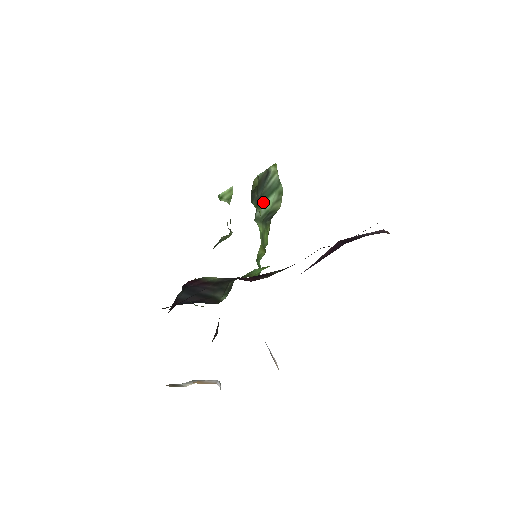
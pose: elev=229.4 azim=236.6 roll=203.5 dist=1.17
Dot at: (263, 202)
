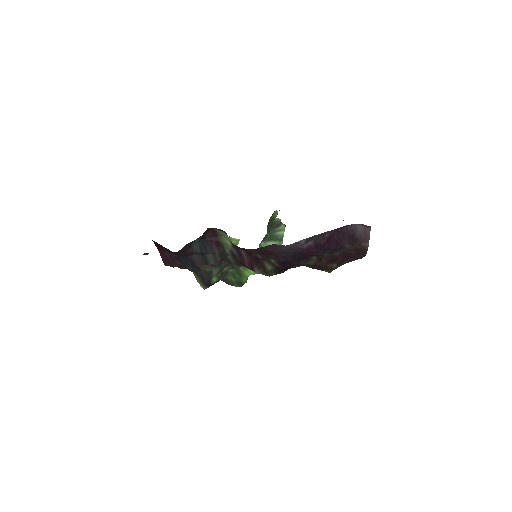
Dot at: (268, 240)
